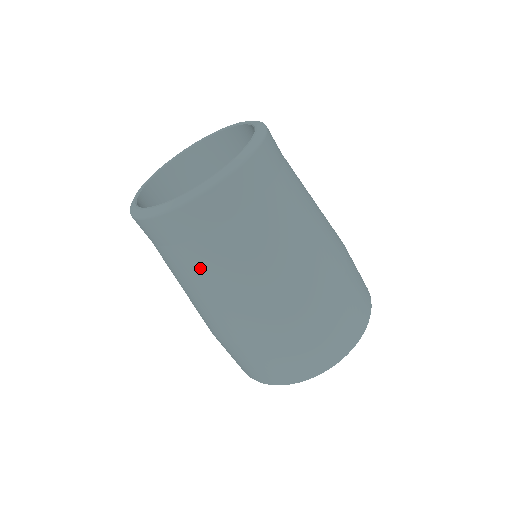
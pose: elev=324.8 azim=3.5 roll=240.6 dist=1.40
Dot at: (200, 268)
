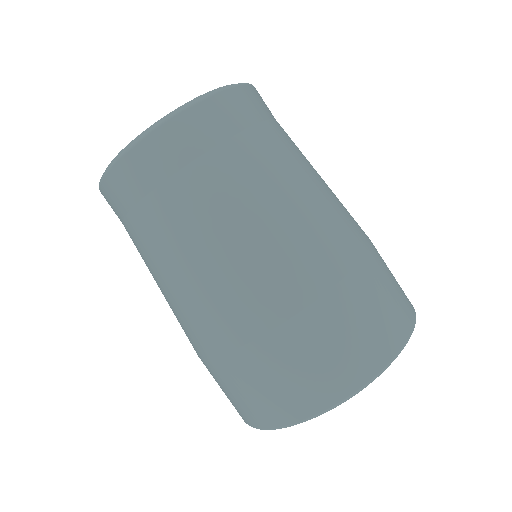
Dot at: (140, 254)
